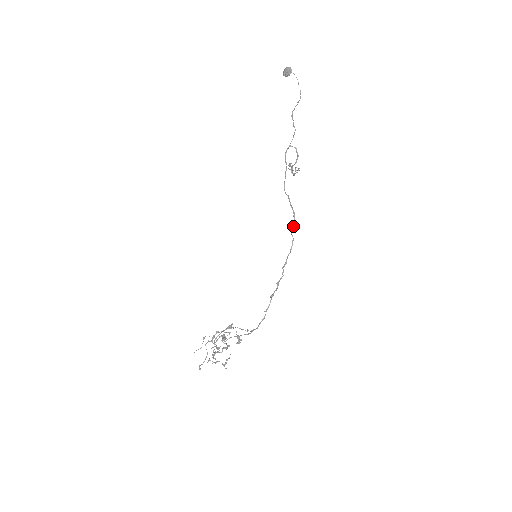
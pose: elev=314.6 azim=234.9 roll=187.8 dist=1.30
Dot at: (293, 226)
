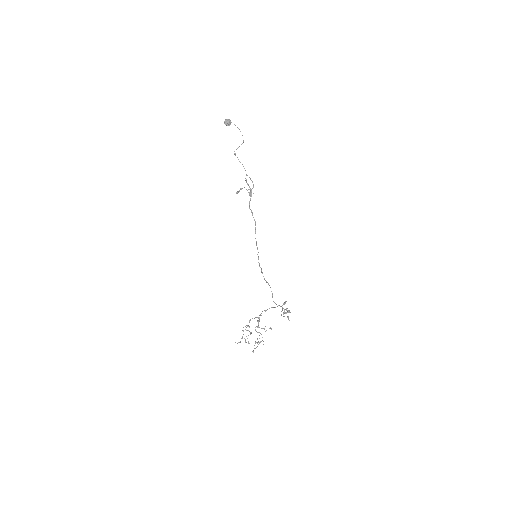
Dot at: occluded
